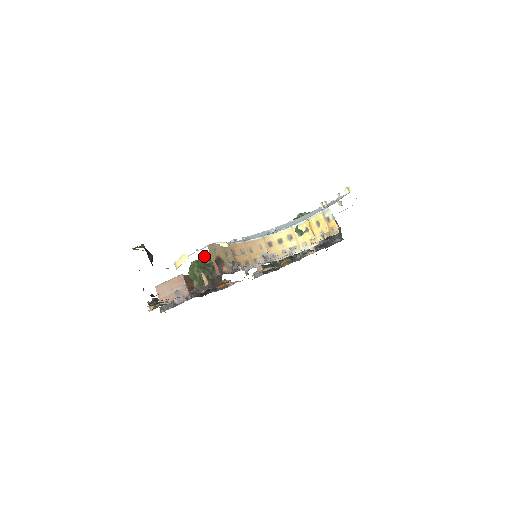
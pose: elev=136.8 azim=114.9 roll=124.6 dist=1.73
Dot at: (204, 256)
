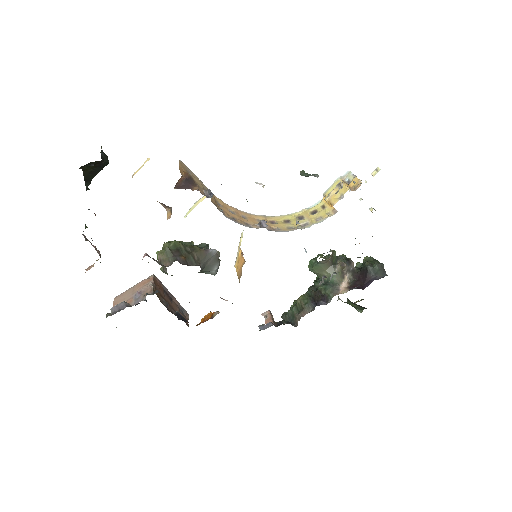
Dot at: occluded
